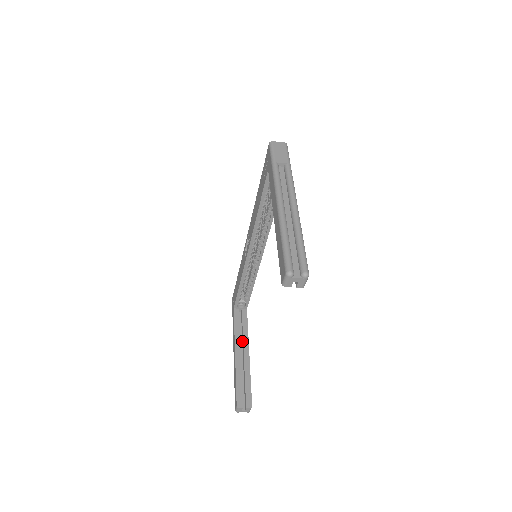
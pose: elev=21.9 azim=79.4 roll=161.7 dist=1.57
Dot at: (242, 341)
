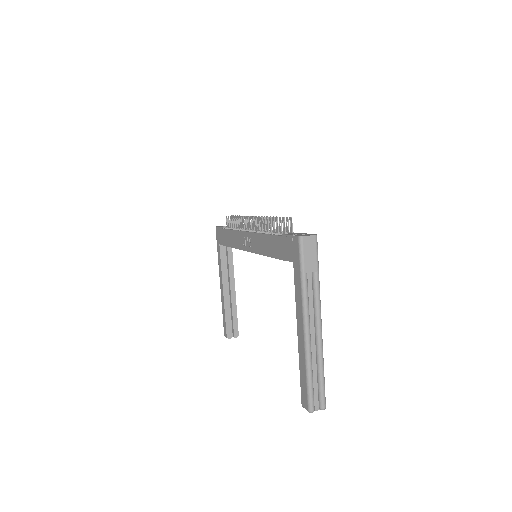
Dot at: (228, 276)
